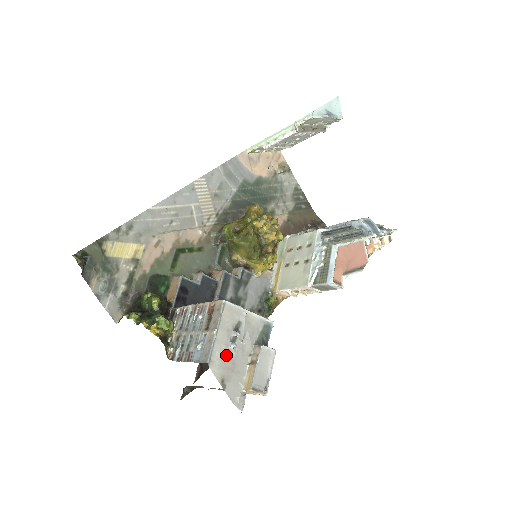
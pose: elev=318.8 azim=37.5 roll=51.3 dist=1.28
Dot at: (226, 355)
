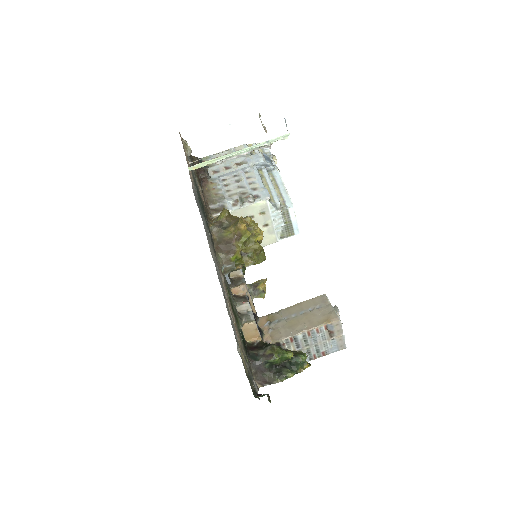
Dot at: occluded
